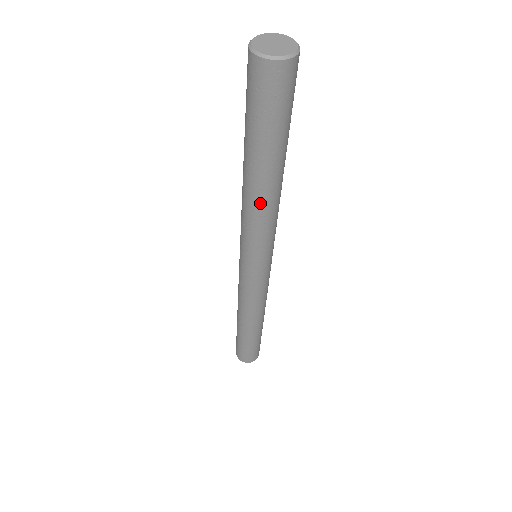
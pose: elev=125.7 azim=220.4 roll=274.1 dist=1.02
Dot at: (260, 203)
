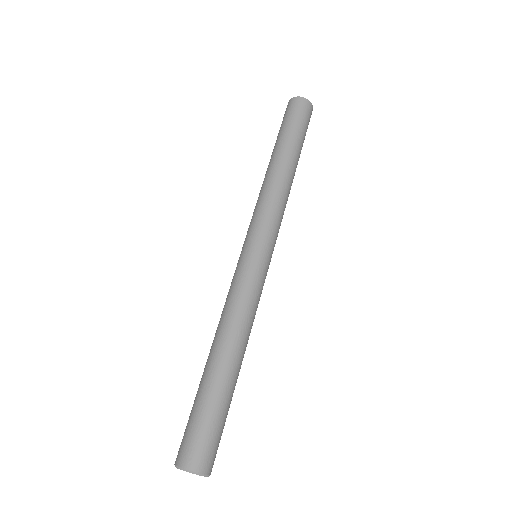
Dot at: occluded
